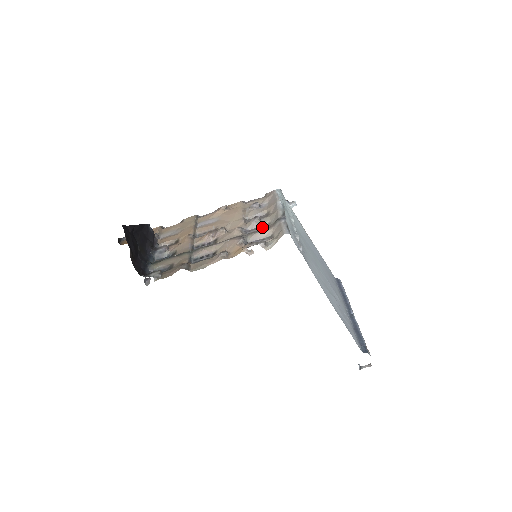
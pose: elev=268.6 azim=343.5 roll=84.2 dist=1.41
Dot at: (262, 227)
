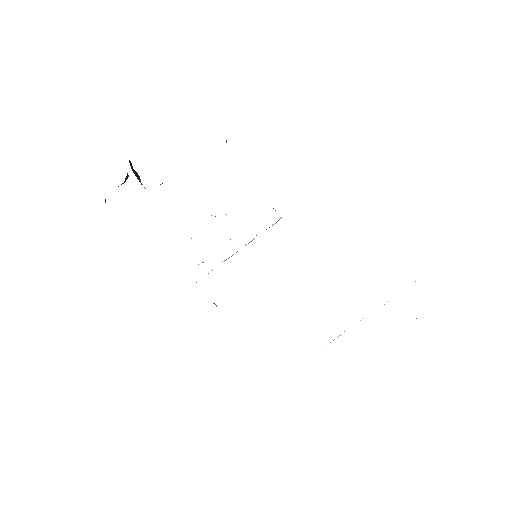
Dot at: occluded
